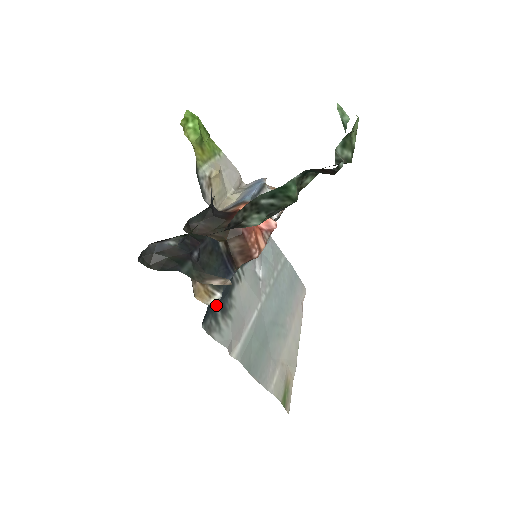
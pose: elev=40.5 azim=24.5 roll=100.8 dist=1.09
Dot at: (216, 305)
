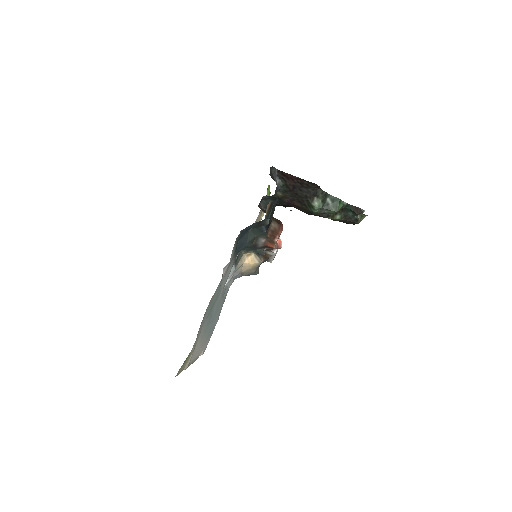
Dot at: (238, 242)
